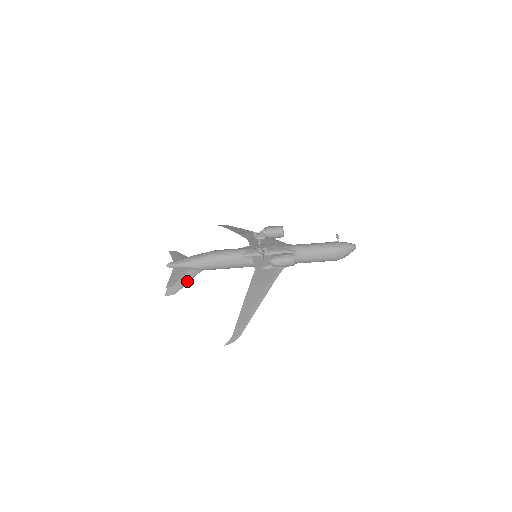
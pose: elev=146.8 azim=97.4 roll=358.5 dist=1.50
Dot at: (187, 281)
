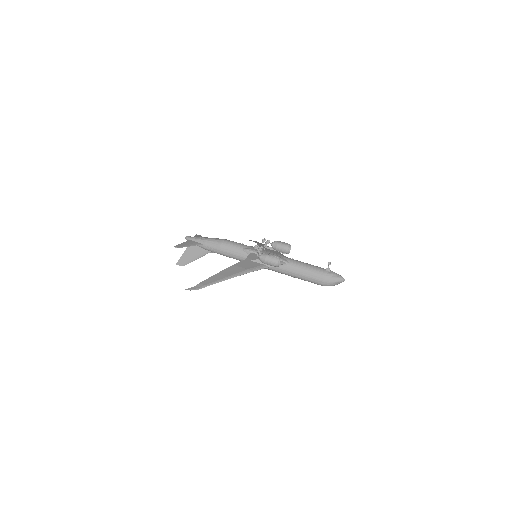
Dot at: (196, 258)
